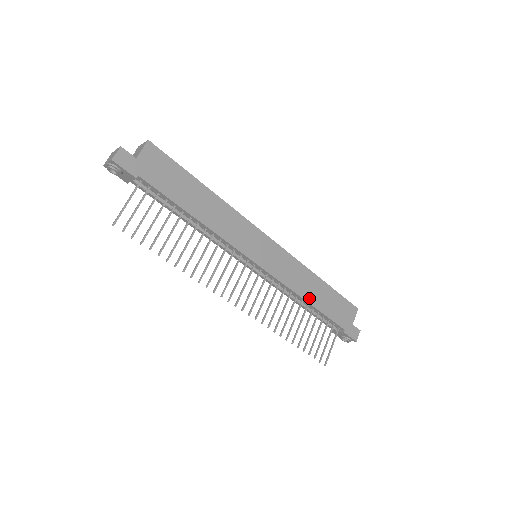
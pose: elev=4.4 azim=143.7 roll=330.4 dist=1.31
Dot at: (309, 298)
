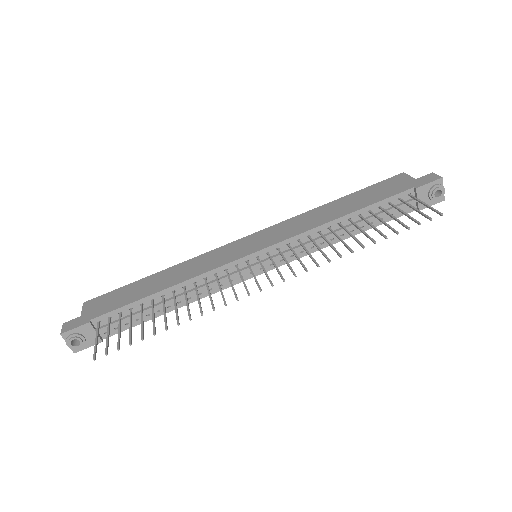
Dot at: (339, 215)
